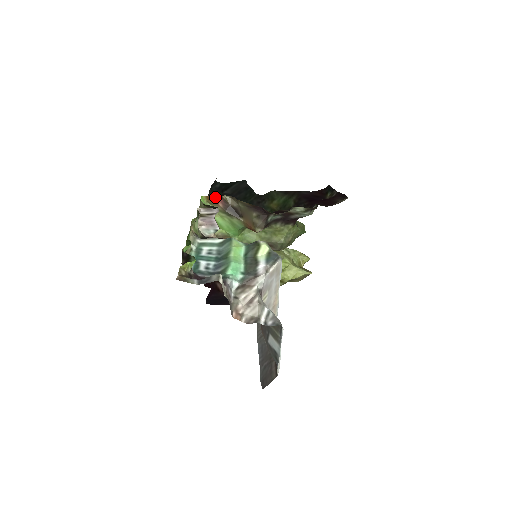
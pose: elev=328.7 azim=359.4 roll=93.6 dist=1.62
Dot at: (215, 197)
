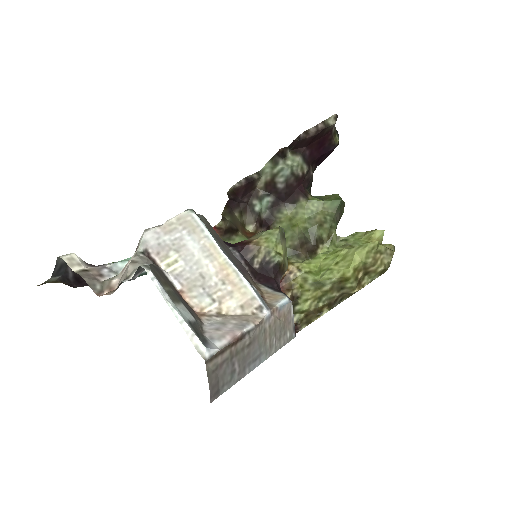
Dot at: occluded
